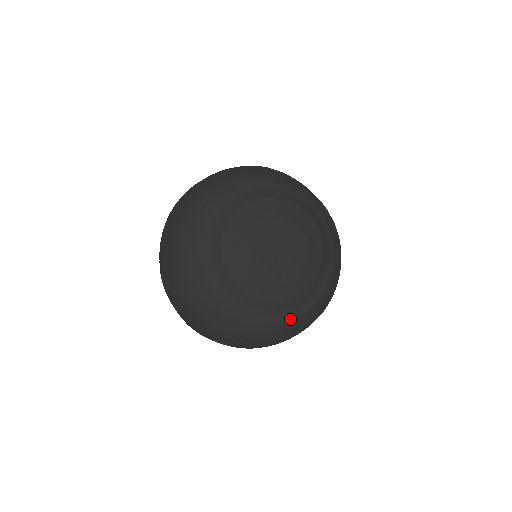
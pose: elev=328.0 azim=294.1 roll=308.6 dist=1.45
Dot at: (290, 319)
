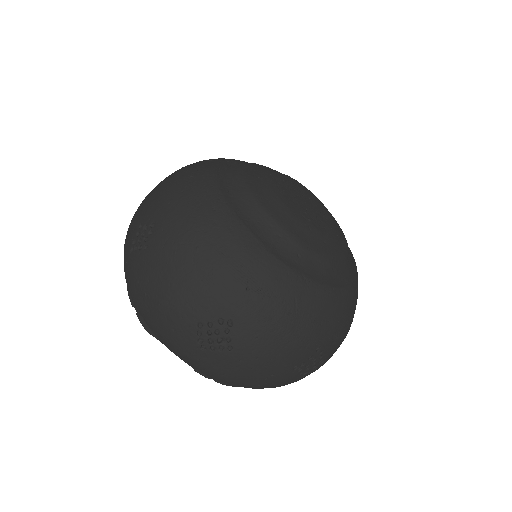
Dot at: (326, 286)
